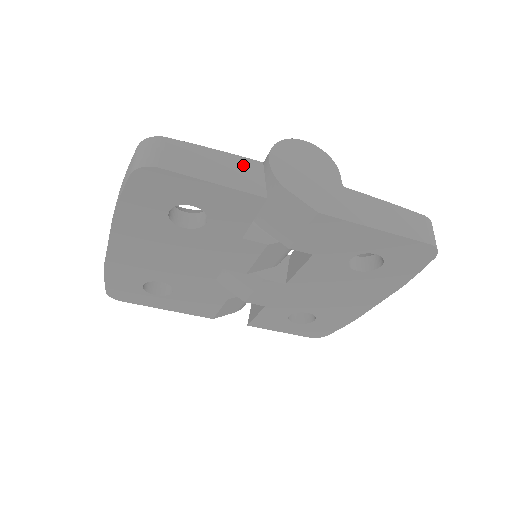
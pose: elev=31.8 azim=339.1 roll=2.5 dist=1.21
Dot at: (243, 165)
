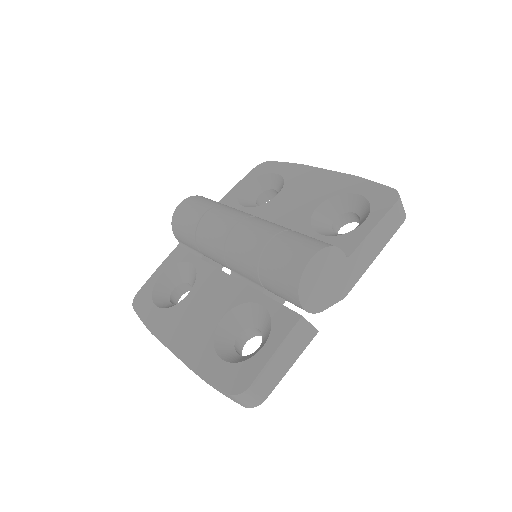
Dot at: (295, 335)
